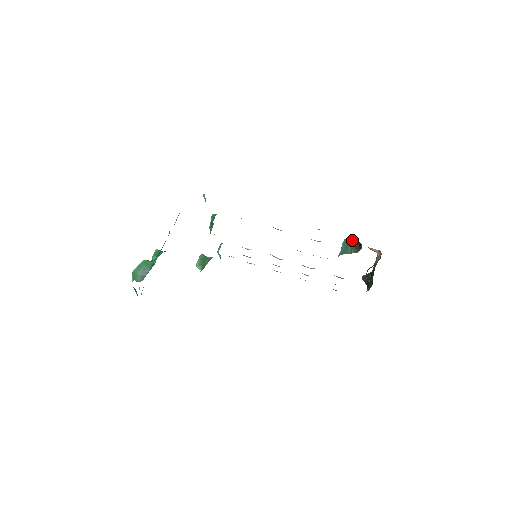
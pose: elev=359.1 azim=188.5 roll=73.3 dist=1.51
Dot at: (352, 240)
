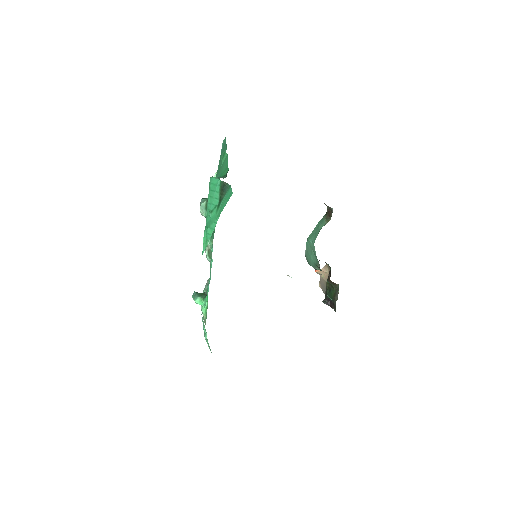
Dot at: (318, 222)
